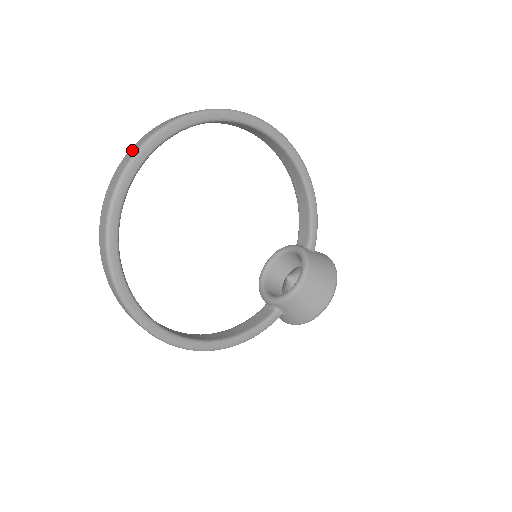
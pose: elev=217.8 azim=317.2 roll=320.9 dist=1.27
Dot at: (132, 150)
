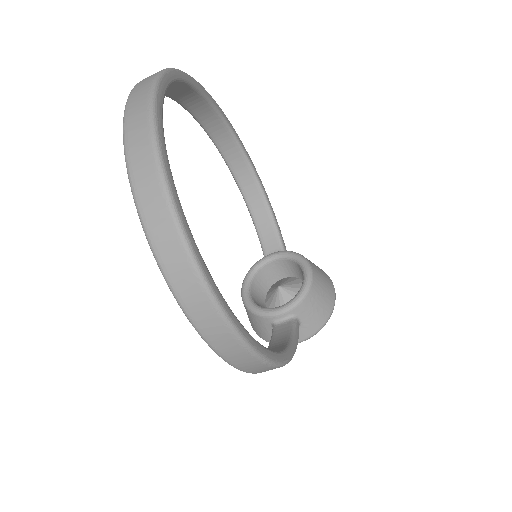
Dot at: (141, 85)
